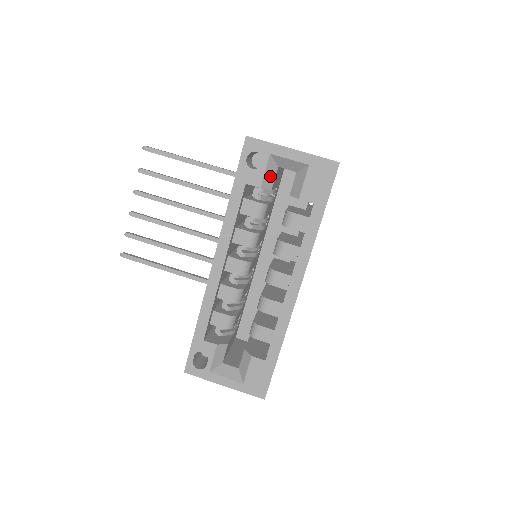
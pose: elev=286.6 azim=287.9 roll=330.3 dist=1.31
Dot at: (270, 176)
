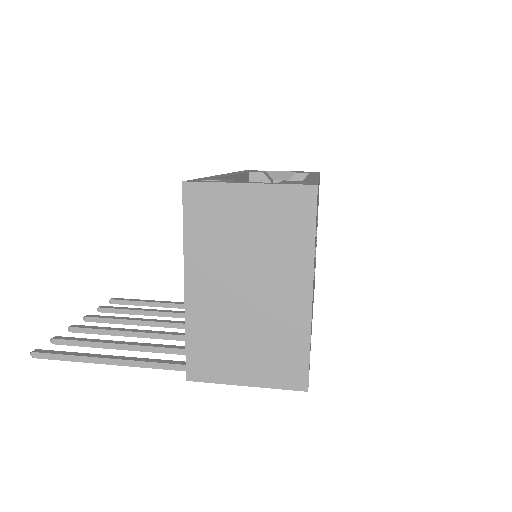
Dot at: (268, 177)
